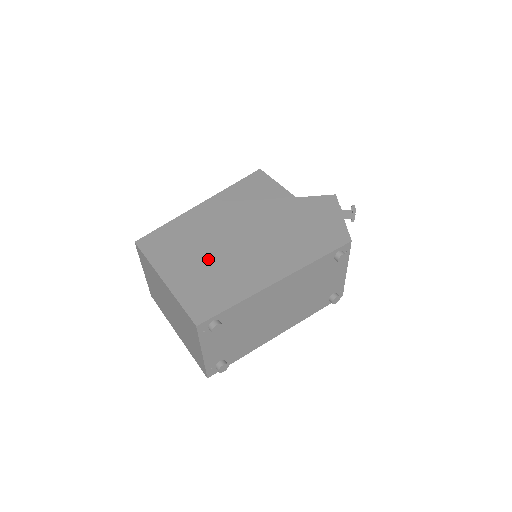
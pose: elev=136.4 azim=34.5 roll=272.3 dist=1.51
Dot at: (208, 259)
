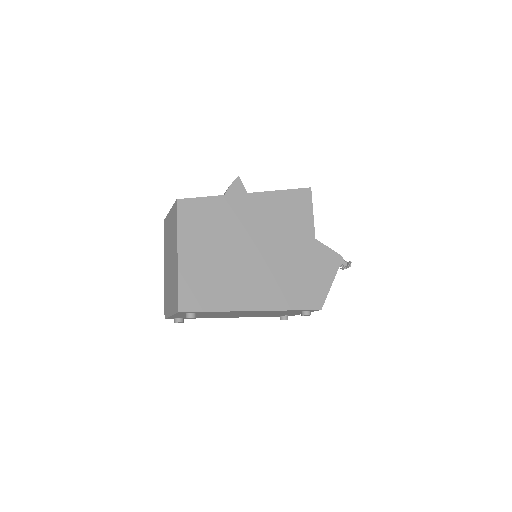
Dot at: (219, 257)
